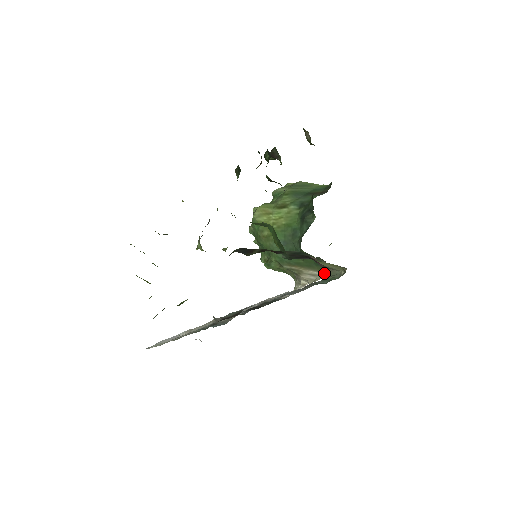
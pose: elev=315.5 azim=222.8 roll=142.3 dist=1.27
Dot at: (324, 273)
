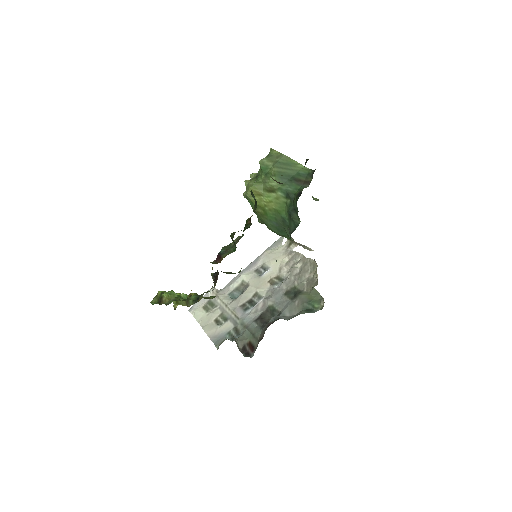
Dot at: (311, 249)
